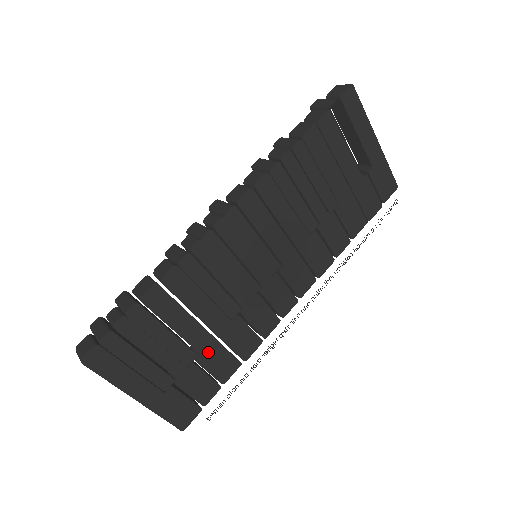
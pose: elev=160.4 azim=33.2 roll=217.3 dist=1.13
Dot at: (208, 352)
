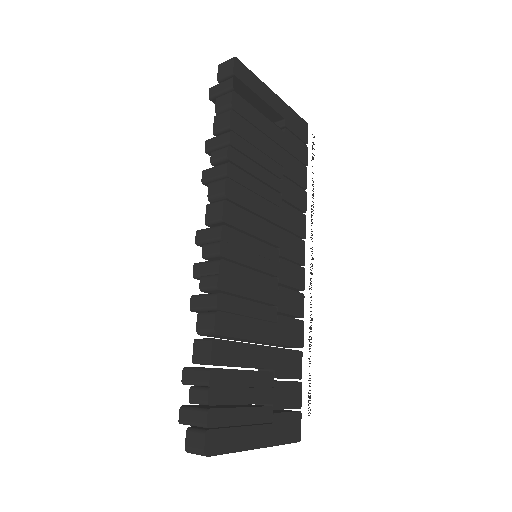
Dot at: (278, 363)
